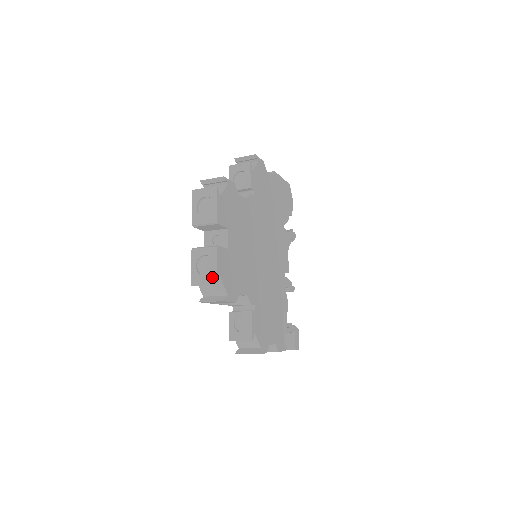
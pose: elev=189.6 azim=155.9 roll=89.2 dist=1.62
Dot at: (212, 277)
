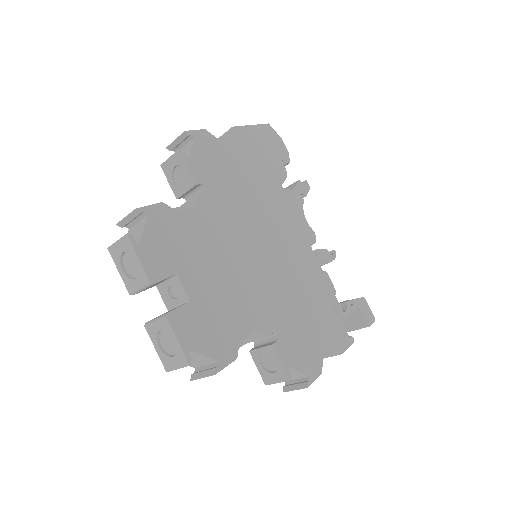
Dot at: (181, 357)
